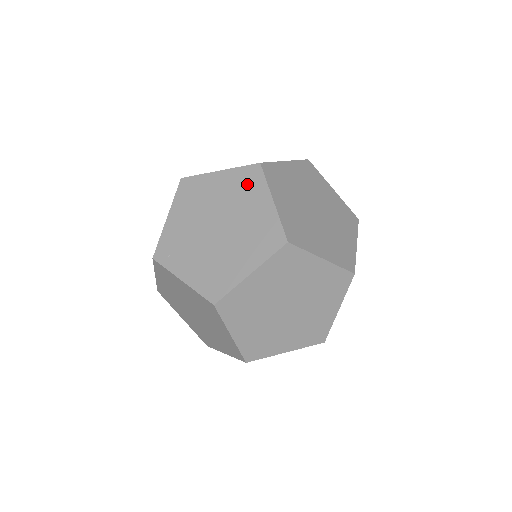
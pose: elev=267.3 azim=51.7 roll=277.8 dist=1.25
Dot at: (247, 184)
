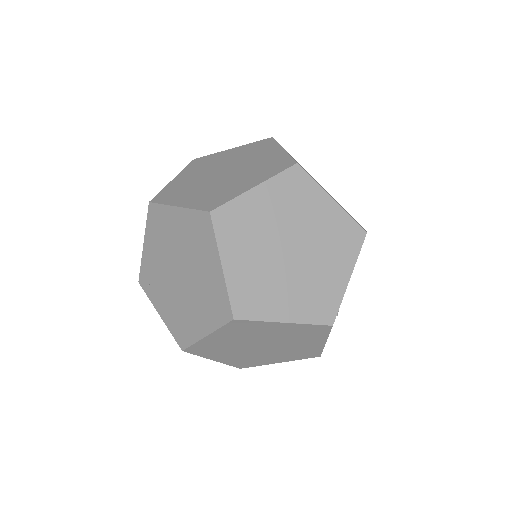
Dot at: (200, 235)
